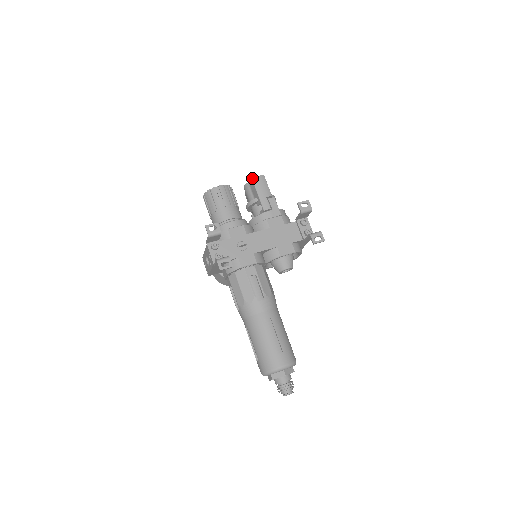
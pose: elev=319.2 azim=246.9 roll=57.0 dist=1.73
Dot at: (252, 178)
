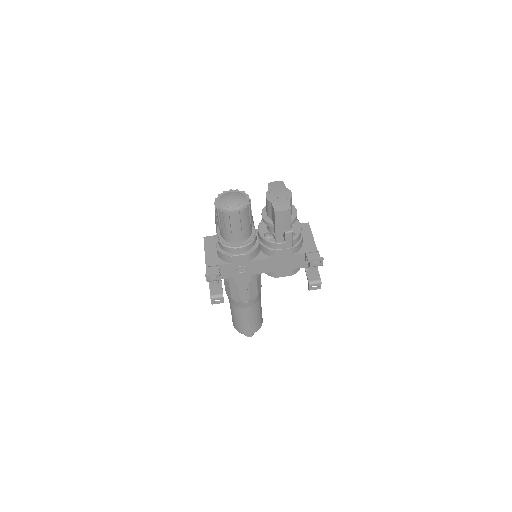
Dot at: (275, 211)
